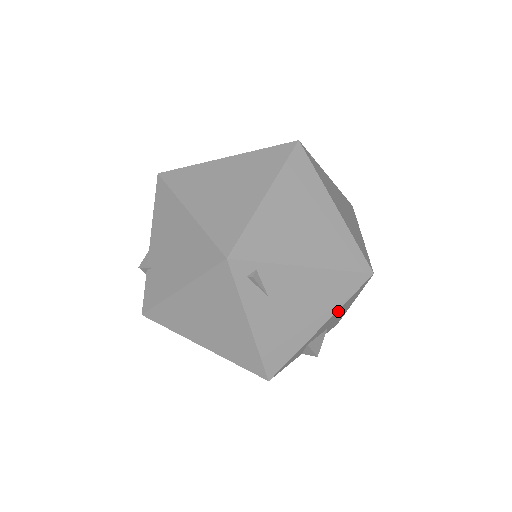
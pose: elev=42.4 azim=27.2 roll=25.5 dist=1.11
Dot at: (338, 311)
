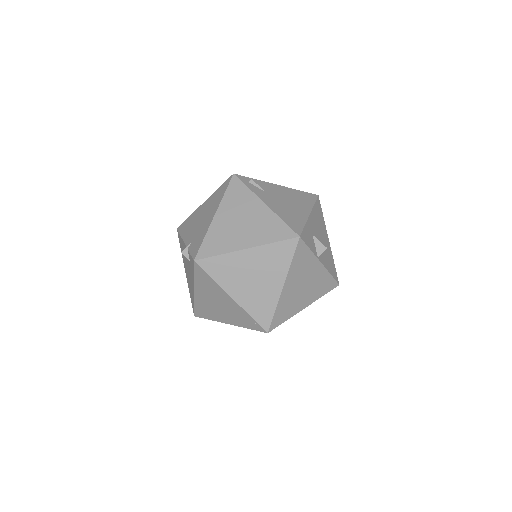
Dot at: (315, 214)
